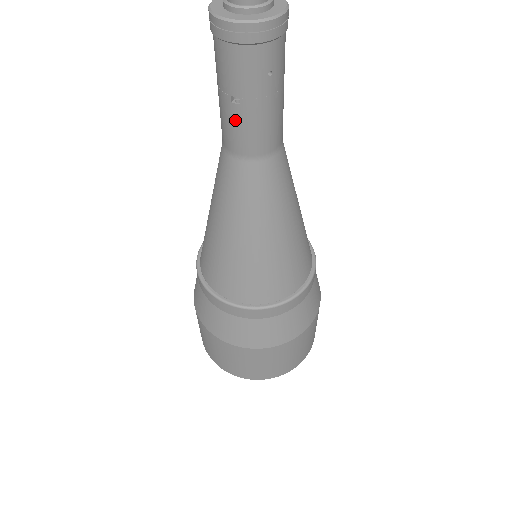
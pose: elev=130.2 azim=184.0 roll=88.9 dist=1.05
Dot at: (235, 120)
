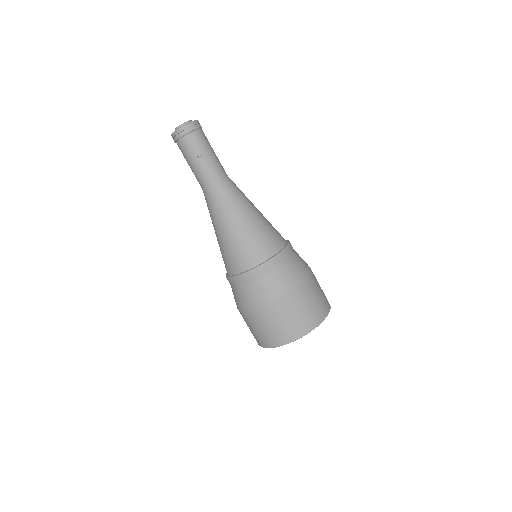
Dot at: (204, 165)
